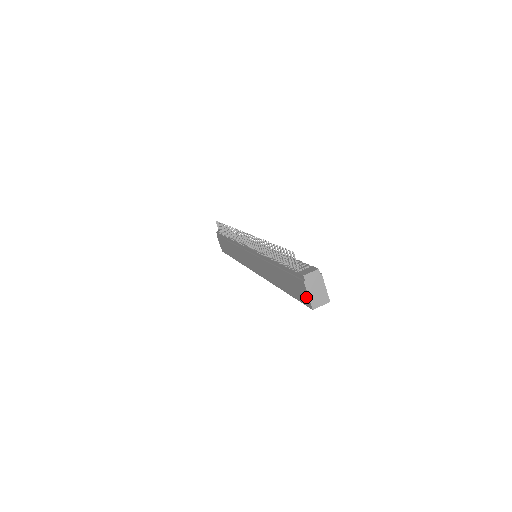
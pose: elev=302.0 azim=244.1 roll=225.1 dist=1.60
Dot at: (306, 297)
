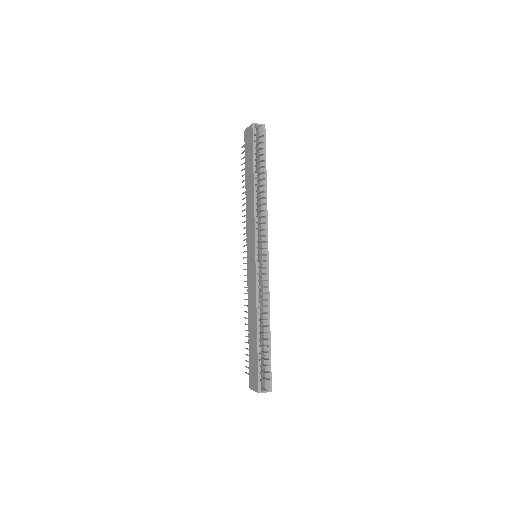
Dot at: (249, 131)
